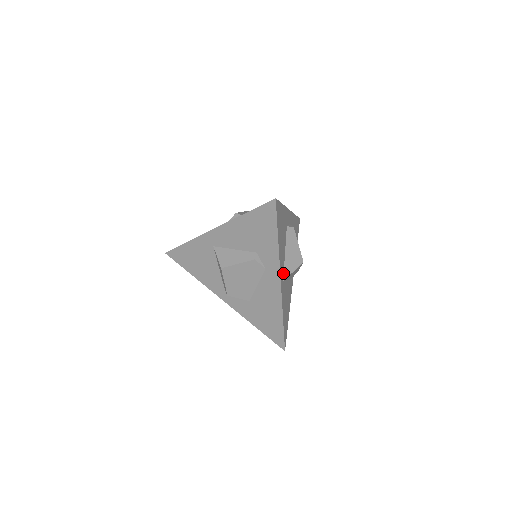
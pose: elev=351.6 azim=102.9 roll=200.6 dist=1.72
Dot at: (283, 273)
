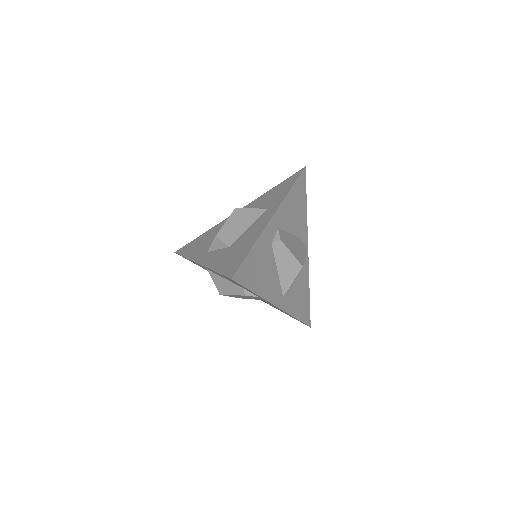
Dot at: (281, 290)
